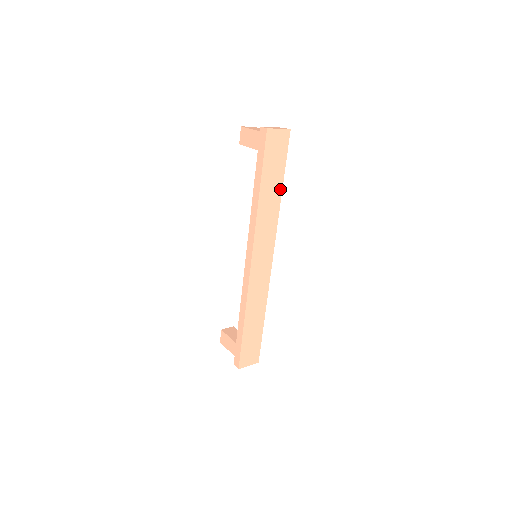
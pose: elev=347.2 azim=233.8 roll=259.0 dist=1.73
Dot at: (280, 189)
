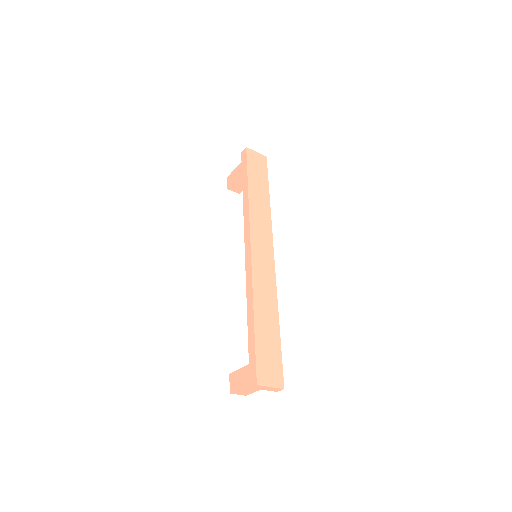
Dot at: (267, 195)
